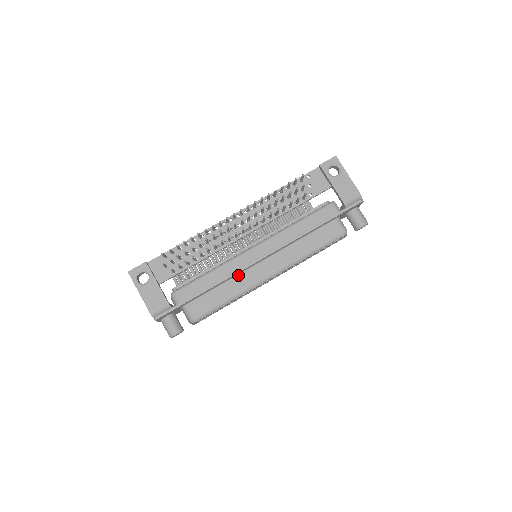
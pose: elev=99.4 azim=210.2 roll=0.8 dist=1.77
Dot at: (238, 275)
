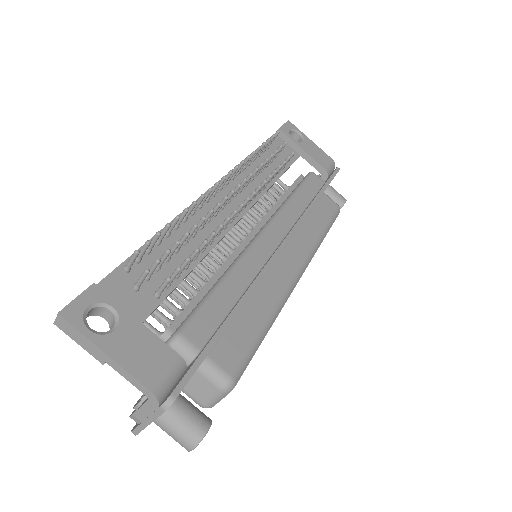
Dot at: (260, 281)
